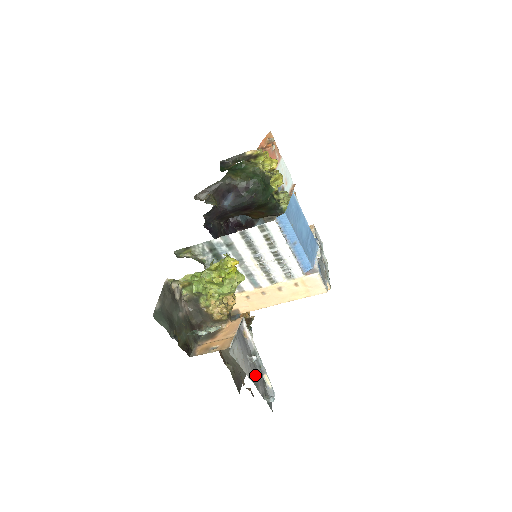
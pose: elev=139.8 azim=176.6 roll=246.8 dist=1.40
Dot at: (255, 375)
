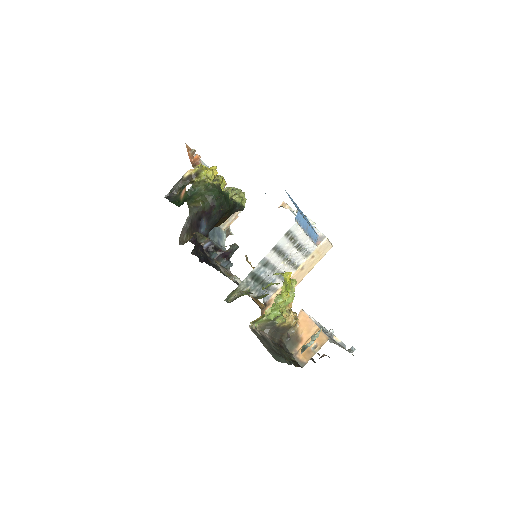
Dot at: occluded
